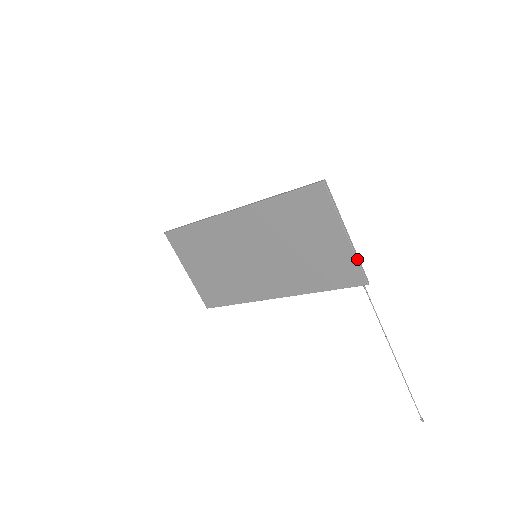
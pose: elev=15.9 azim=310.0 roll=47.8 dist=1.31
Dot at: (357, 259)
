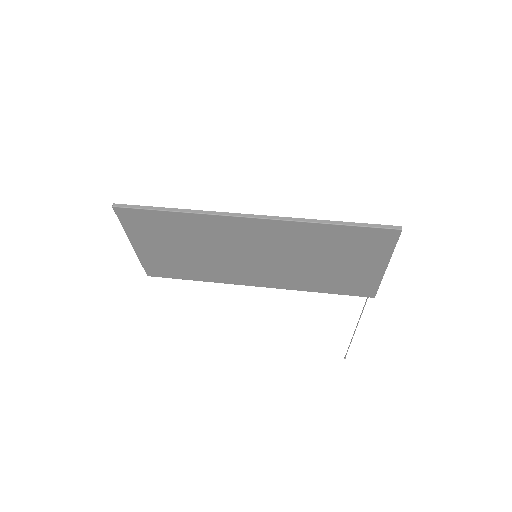
Dot at: (380, 283)
